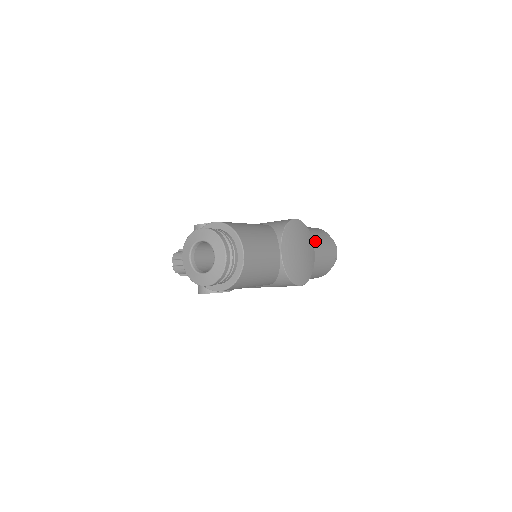
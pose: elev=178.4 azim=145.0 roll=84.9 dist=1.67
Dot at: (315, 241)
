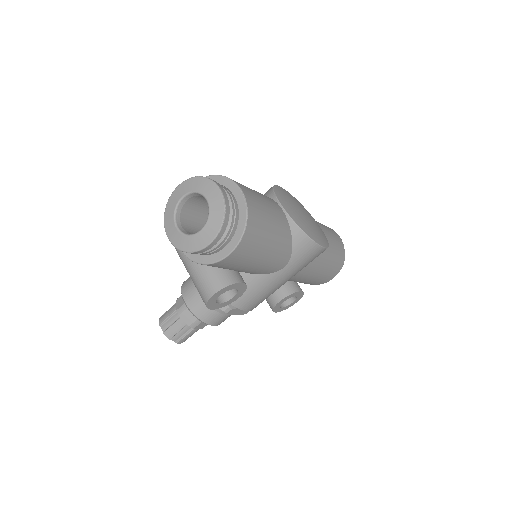
Dot at: occluded
